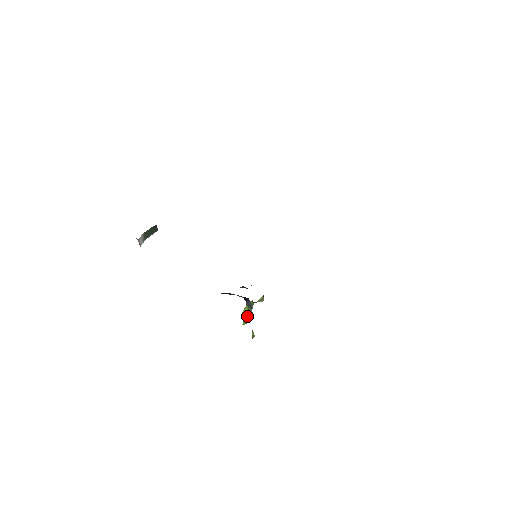
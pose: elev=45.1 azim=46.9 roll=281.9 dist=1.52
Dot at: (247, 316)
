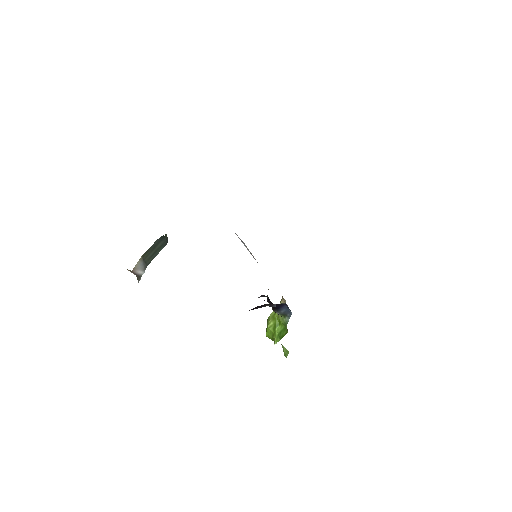
Dot at: (277, 330)
